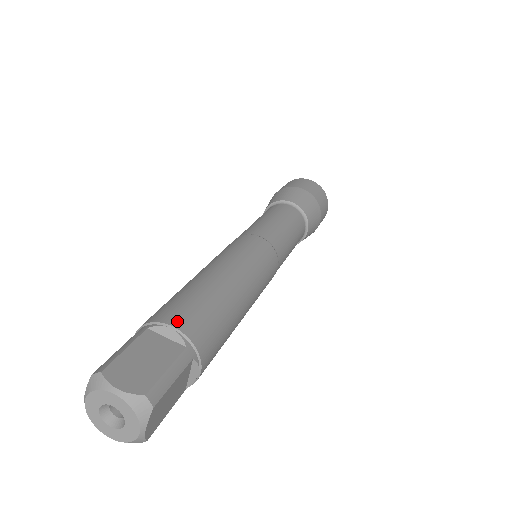
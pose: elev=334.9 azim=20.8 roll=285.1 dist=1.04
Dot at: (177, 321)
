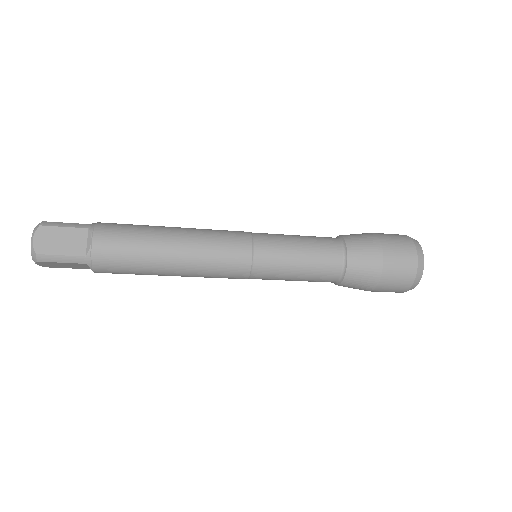
Dot at: occluded
